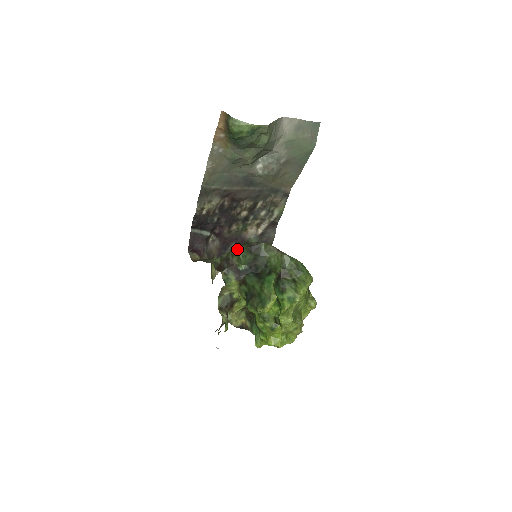
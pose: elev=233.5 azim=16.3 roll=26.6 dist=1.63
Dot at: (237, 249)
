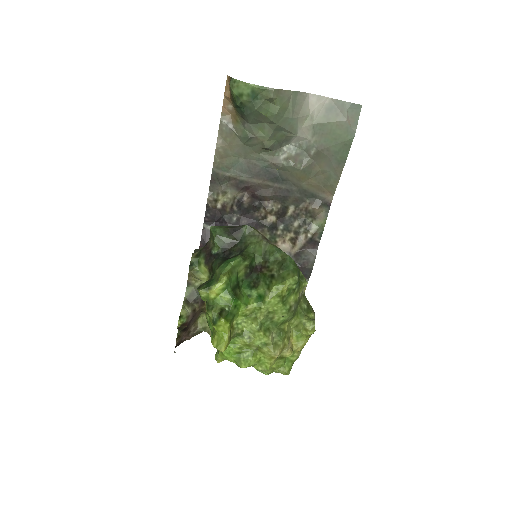
Dot at: (213, 227)
